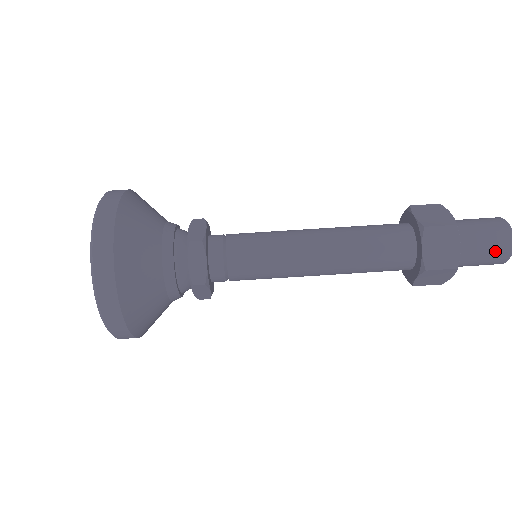
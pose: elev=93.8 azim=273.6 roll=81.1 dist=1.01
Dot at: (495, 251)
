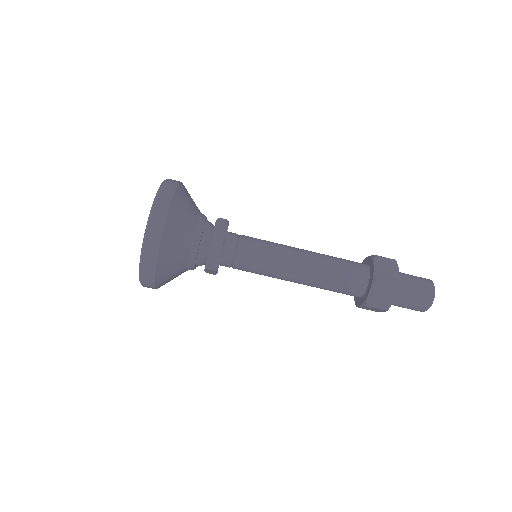
Dot at: occluded
